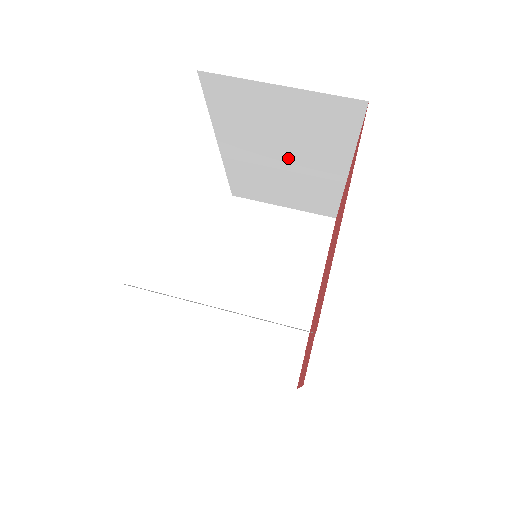
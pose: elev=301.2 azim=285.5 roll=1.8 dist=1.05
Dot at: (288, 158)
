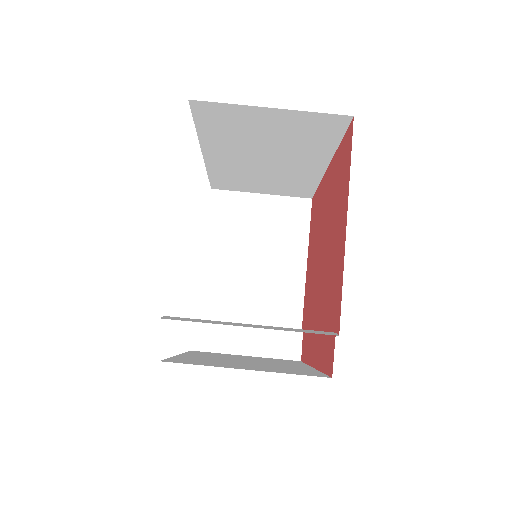
Dot at: (271, 159)
